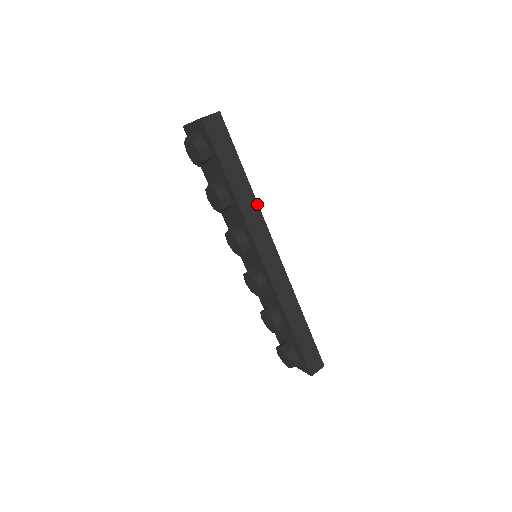
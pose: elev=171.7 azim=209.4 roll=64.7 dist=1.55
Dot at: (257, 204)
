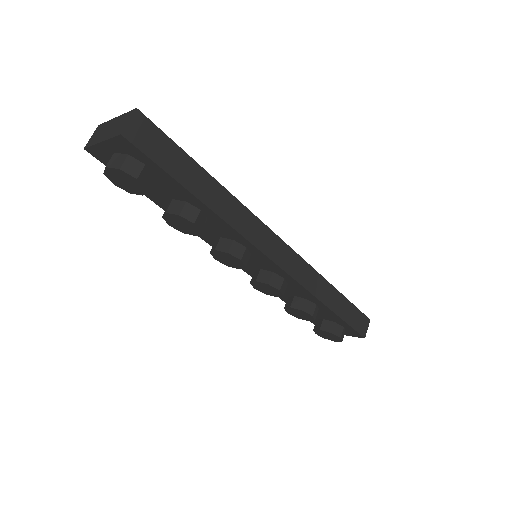
Dot at: (238, 202)
